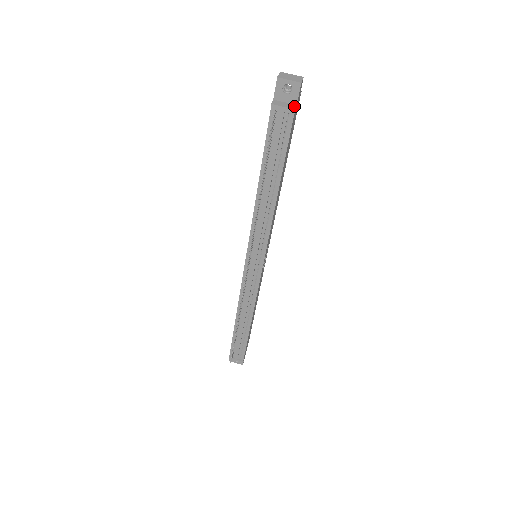
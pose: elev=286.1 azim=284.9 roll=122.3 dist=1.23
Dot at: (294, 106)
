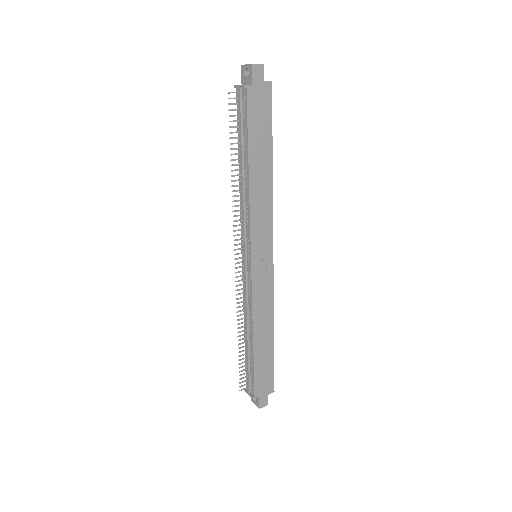
Dot at: (248, 84)
